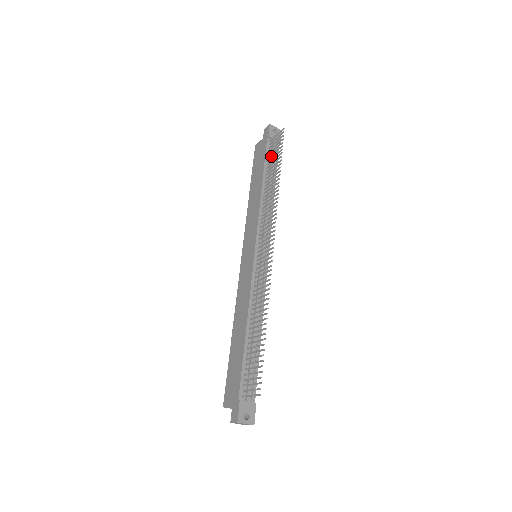
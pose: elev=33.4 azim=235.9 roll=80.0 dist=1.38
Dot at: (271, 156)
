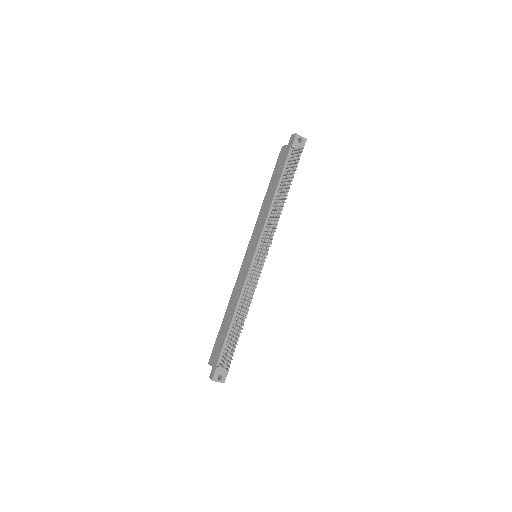
Dot at: occluded
